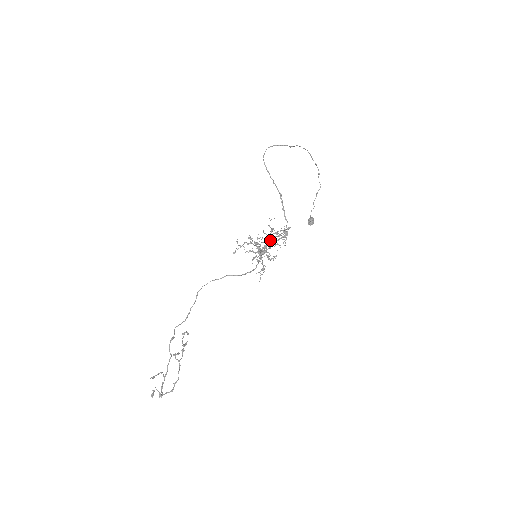
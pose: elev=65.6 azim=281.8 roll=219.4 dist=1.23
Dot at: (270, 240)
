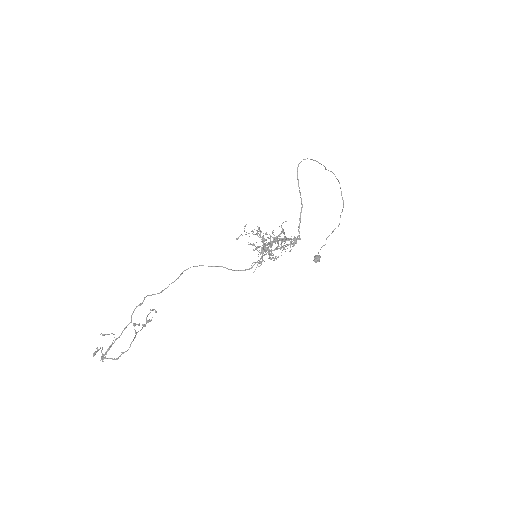
Dot at: (278, 238)
